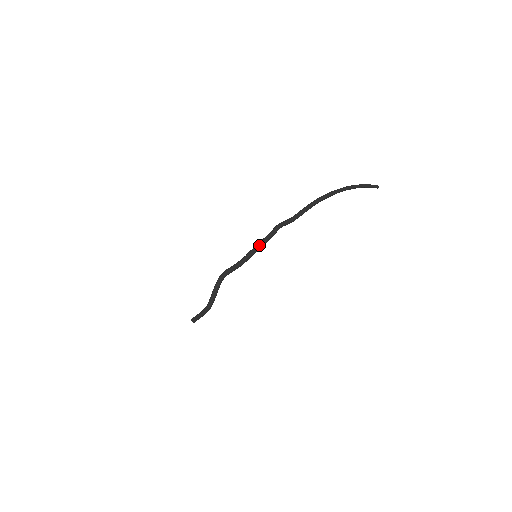
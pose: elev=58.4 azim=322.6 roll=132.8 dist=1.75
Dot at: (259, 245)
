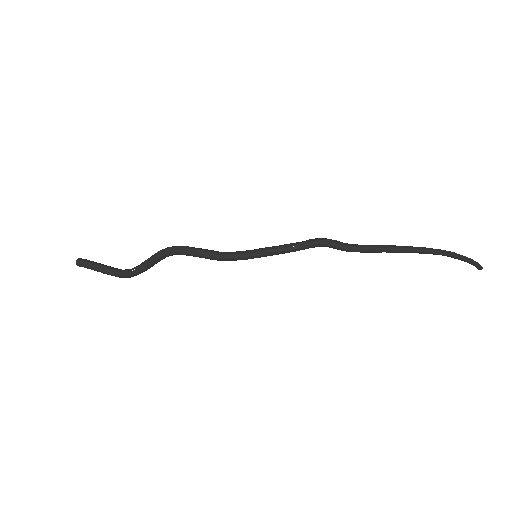
Dot at: occluded
